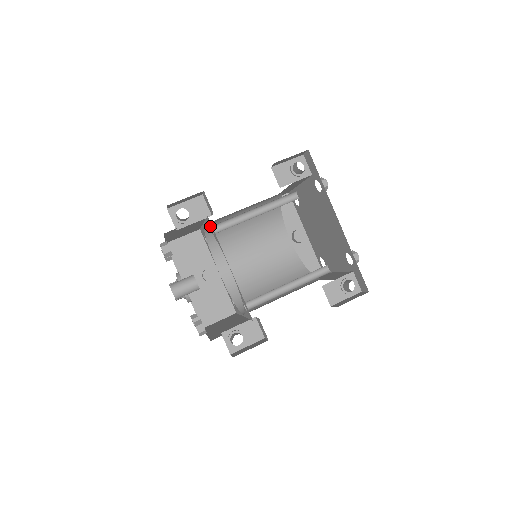
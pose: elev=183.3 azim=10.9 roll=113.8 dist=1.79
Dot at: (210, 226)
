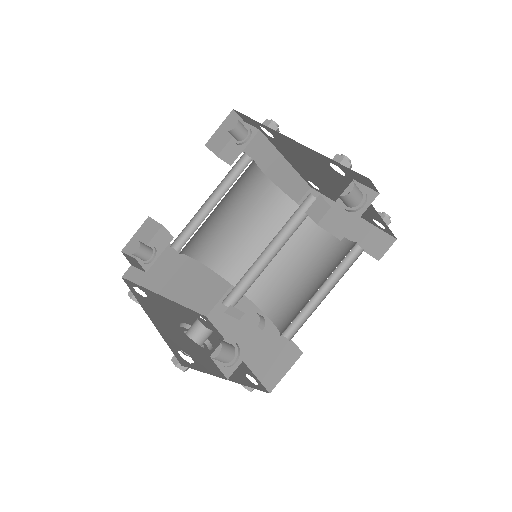
Dot at: occluded
